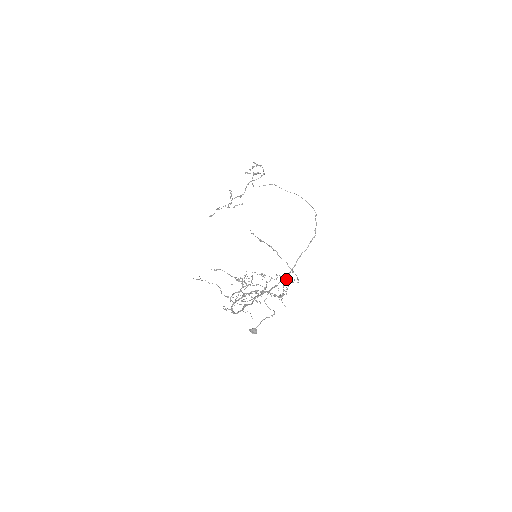
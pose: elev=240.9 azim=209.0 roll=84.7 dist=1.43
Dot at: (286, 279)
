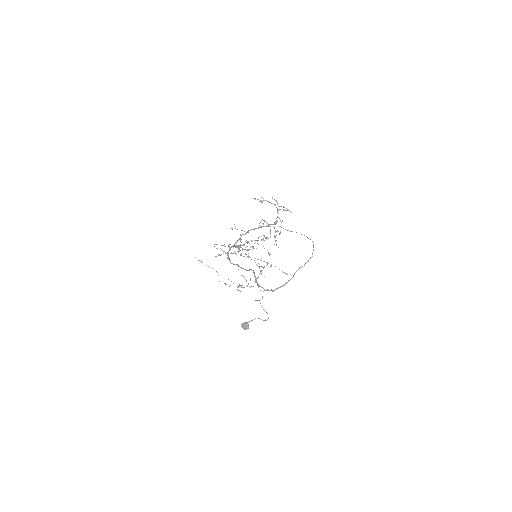
Dot at: (282, 271)
